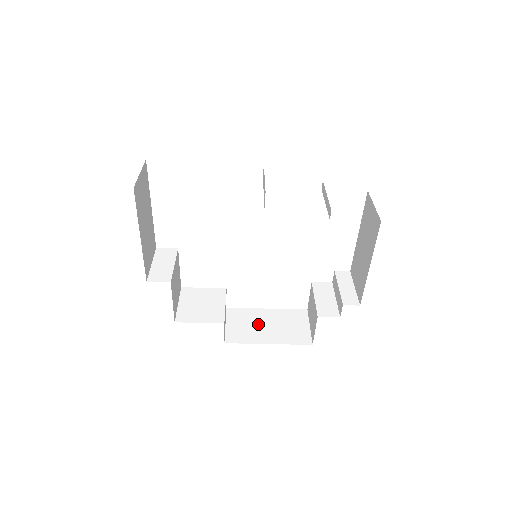
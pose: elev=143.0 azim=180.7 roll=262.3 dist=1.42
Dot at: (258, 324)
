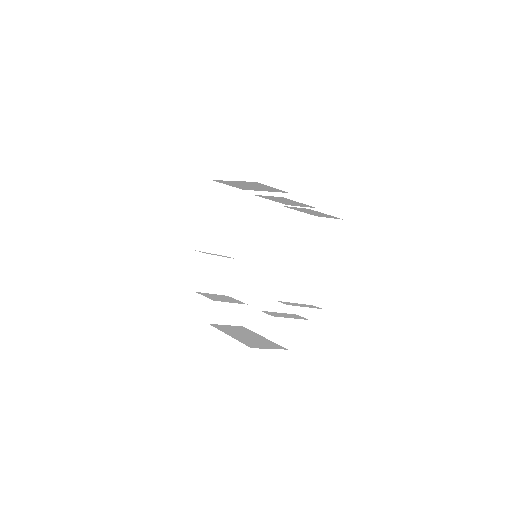
Dot at: (243, 333)
